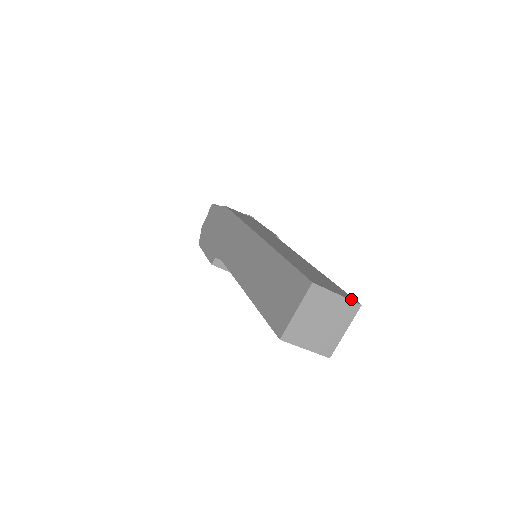
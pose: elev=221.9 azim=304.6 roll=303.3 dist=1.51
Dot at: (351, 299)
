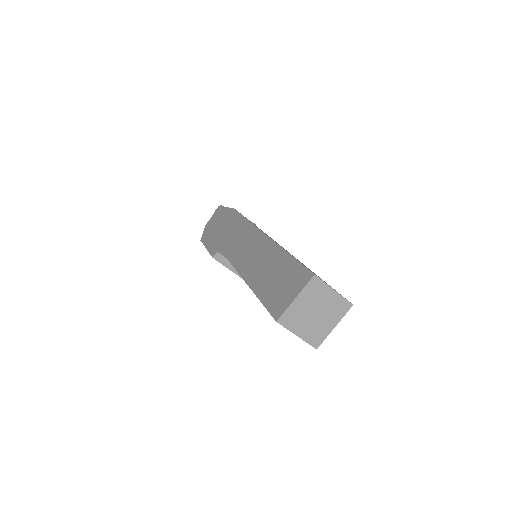
Dot at: (345, 298)
